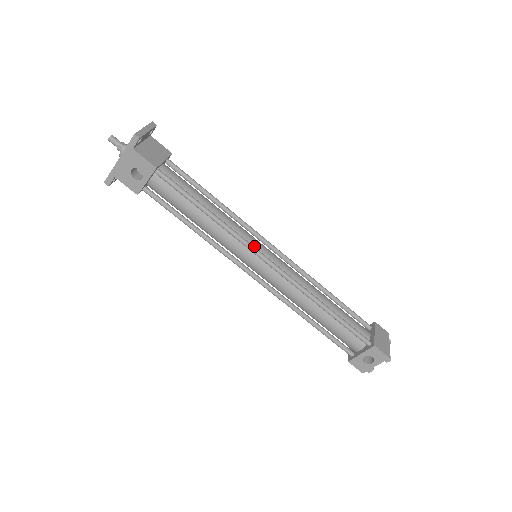
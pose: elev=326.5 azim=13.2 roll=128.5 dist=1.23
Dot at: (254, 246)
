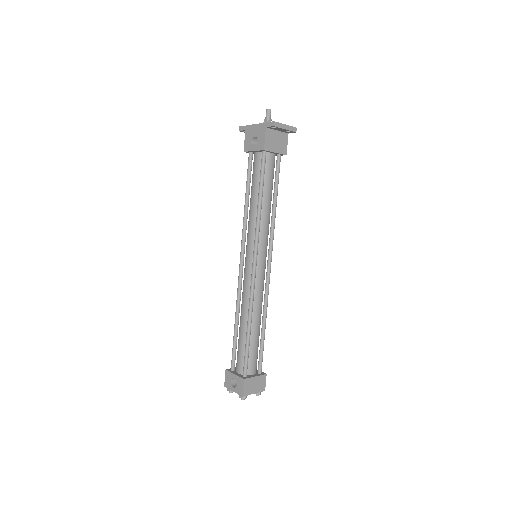
Dot at: (259, 249)
